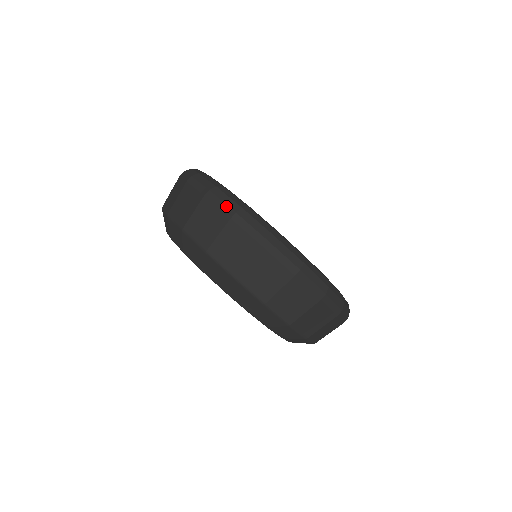
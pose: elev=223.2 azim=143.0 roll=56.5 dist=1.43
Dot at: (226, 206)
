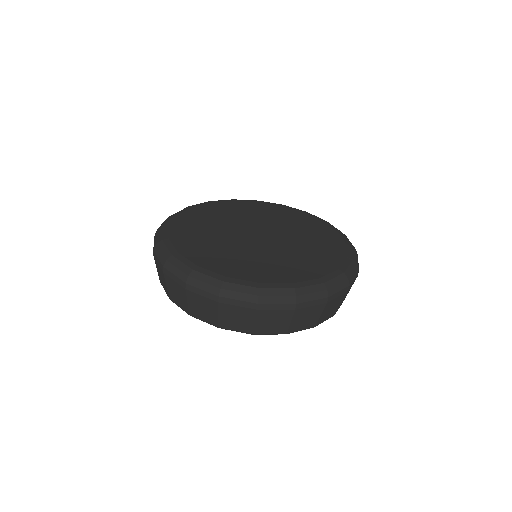
Dot at: (178, 279)
